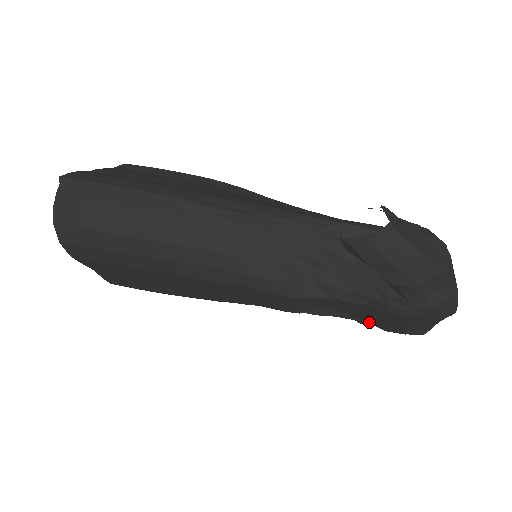
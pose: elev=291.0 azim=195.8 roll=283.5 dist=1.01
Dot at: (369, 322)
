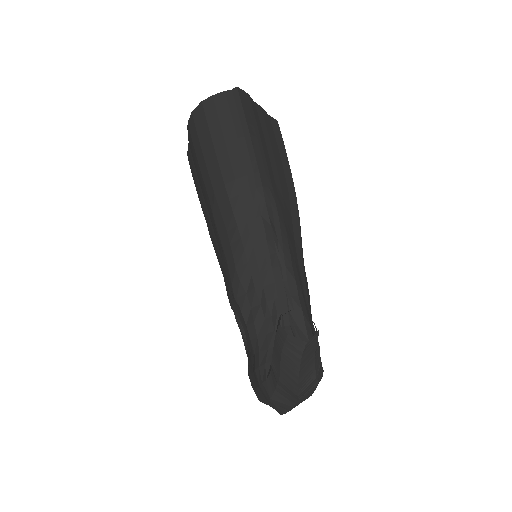
Dot at: (248, 359)
